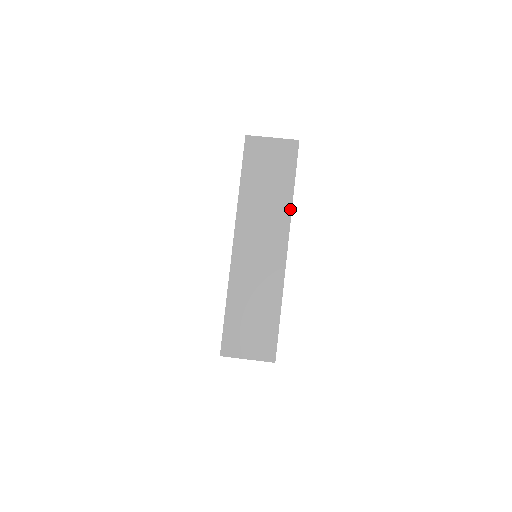
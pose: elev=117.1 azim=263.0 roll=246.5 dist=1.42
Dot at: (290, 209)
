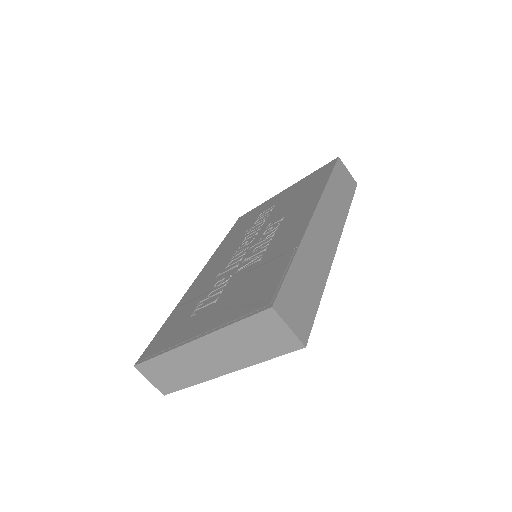
Dot at: (251, 364)
